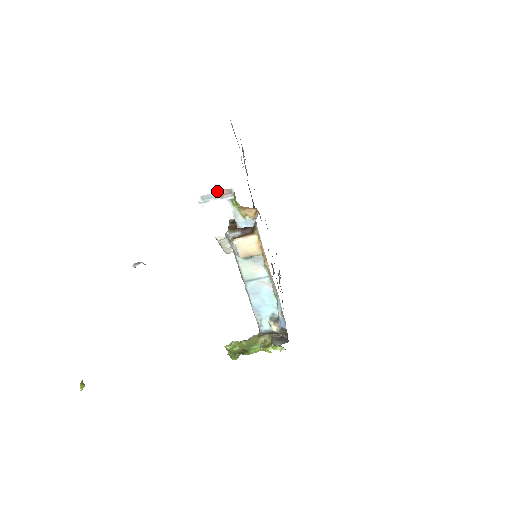
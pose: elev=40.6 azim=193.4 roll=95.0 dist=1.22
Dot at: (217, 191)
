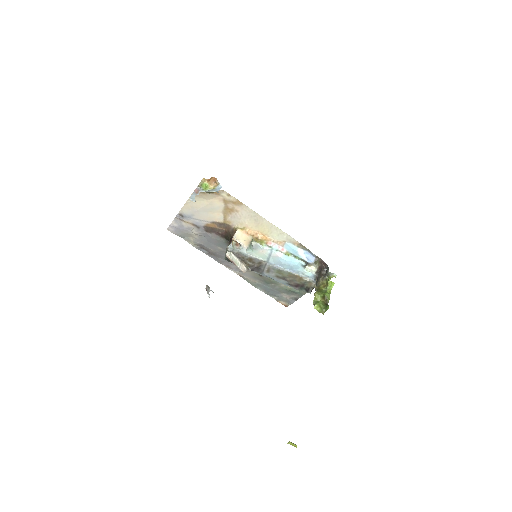
Dot at: (193, 192)
